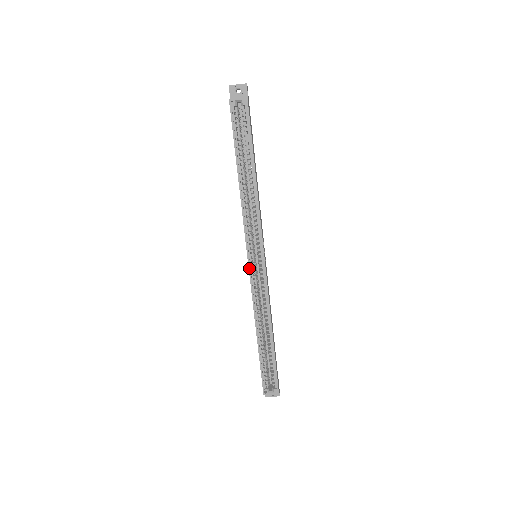
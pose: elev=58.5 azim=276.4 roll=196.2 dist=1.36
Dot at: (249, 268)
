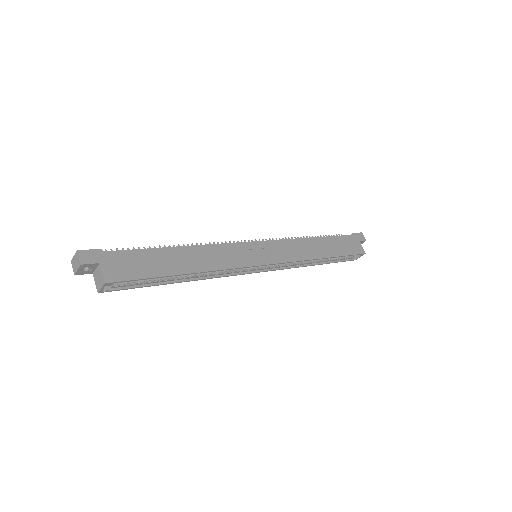
Dot at: occluded
